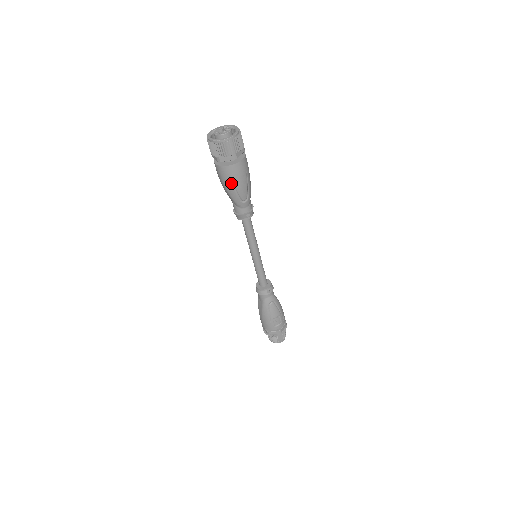
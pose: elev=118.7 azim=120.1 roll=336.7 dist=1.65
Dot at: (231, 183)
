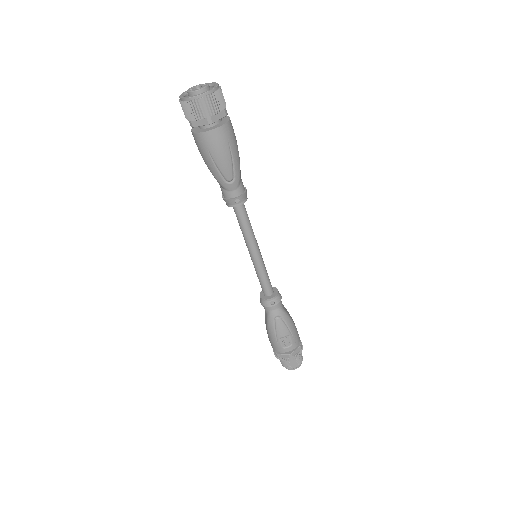
Dot at: (209, 156)
